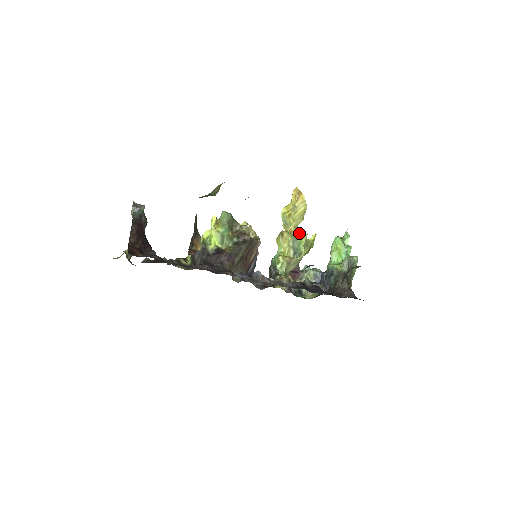
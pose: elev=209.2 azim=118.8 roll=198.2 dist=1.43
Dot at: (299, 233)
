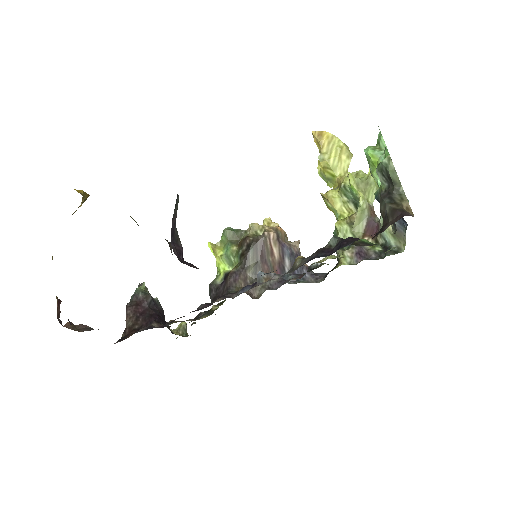
Dot at: (348, 178)
